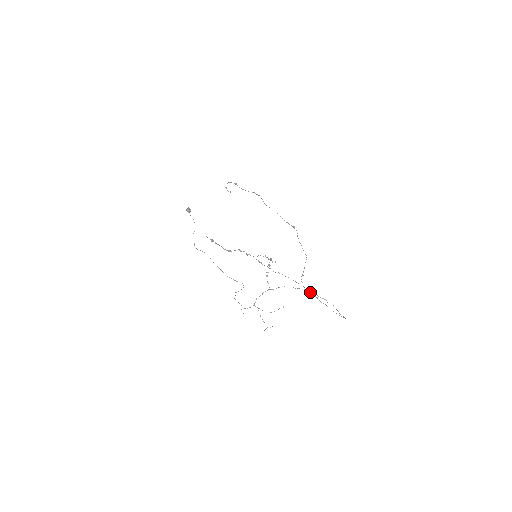
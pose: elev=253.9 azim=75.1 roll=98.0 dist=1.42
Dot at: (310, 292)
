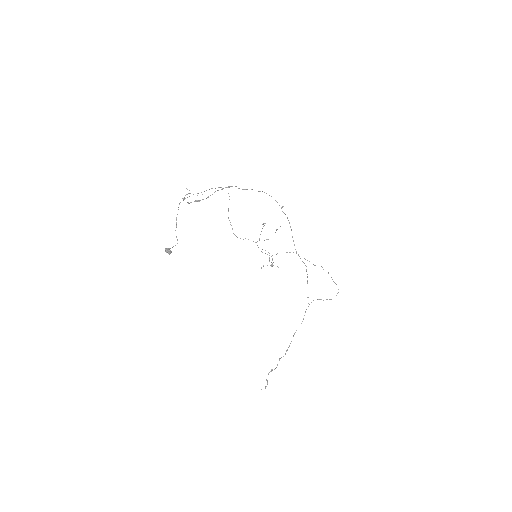
Dot at: occluded
